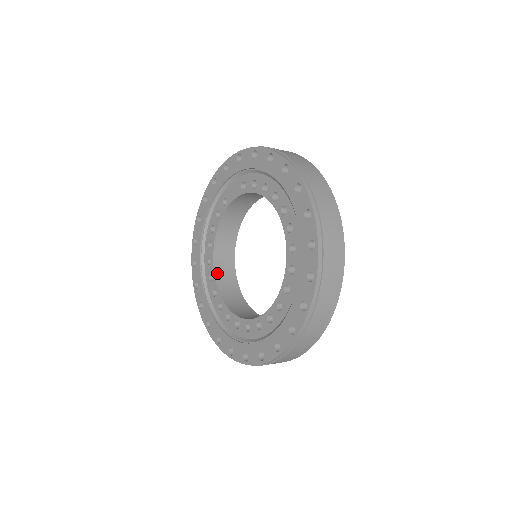
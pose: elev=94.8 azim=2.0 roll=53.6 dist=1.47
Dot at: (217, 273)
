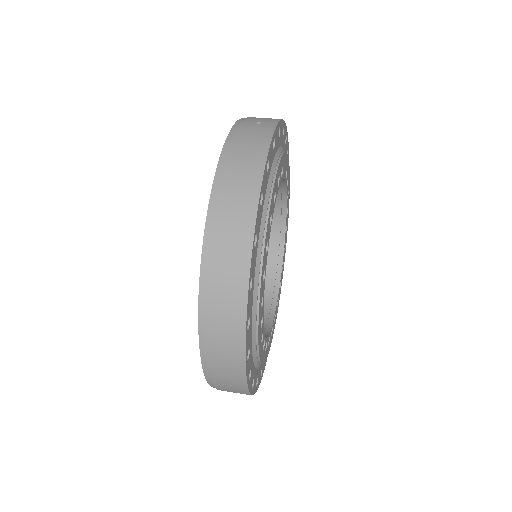
Dot at: occluded
